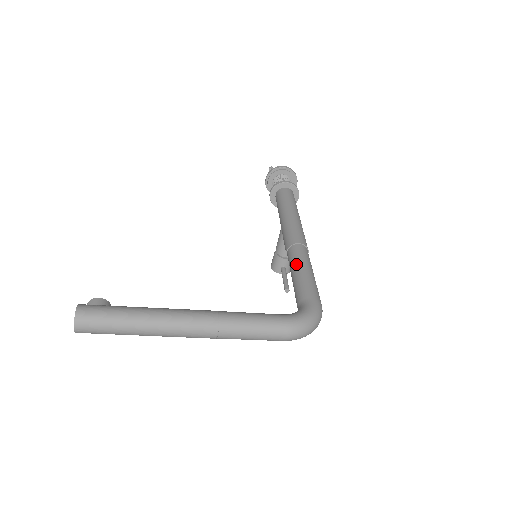
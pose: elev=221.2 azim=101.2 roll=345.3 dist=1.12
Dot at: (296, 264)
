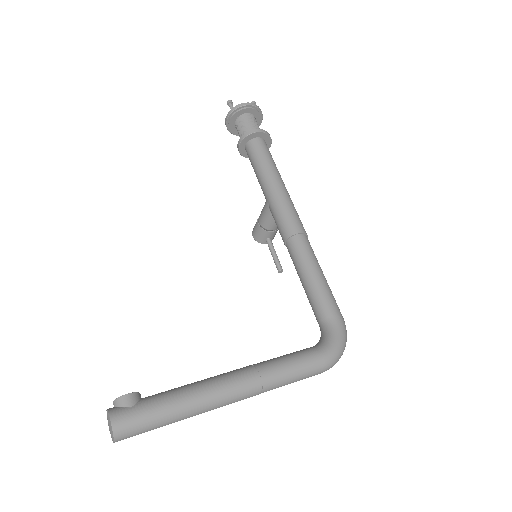
Dot at: (305, 266)
